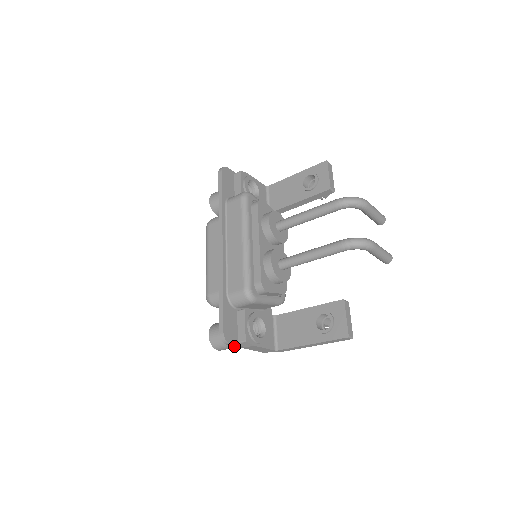
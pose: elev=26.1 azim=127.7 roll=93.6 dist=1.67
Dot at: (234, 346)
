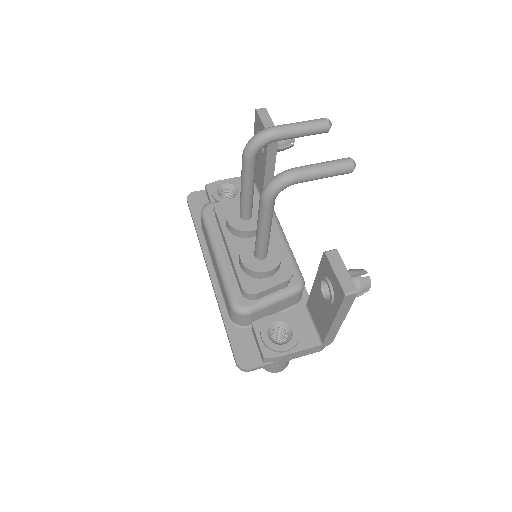
Dot at: (279, 363)
